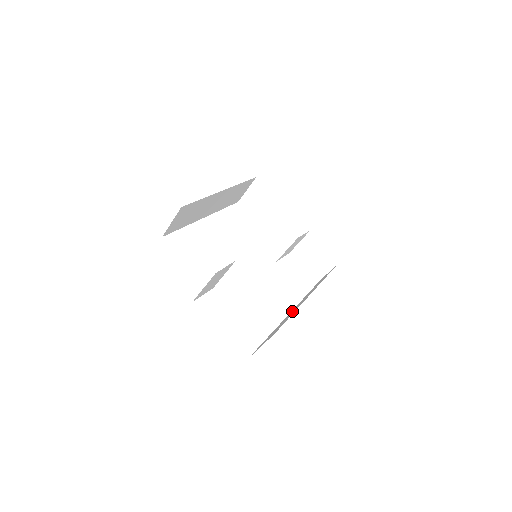
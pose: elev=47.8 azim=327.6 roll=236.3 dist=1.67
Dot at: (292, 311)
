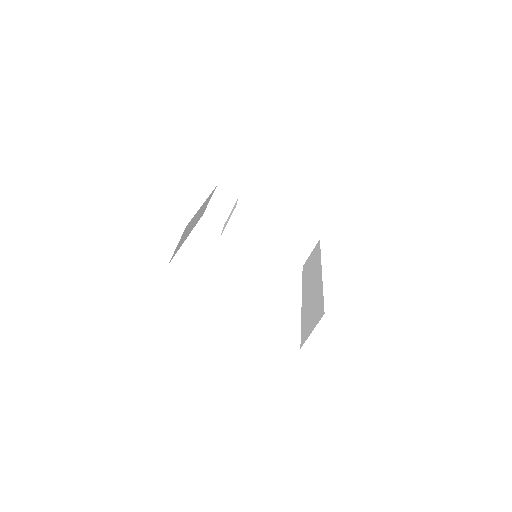
Dot at: (308, 295)
